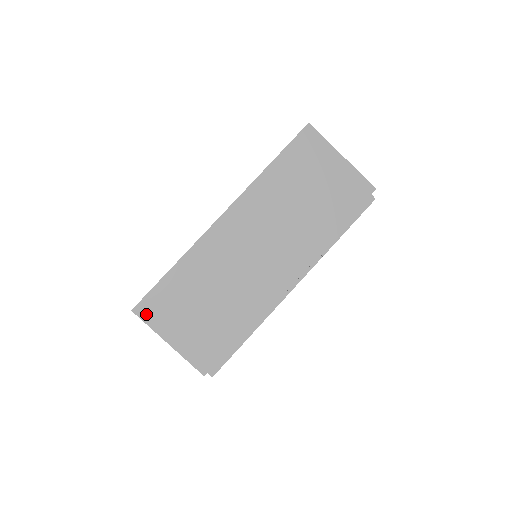
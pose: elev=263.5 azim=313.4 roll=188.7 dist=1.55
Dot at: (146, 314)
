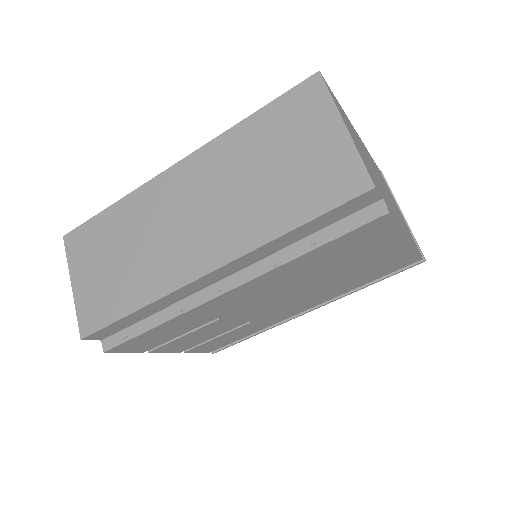
Dot at: (71, 245)
